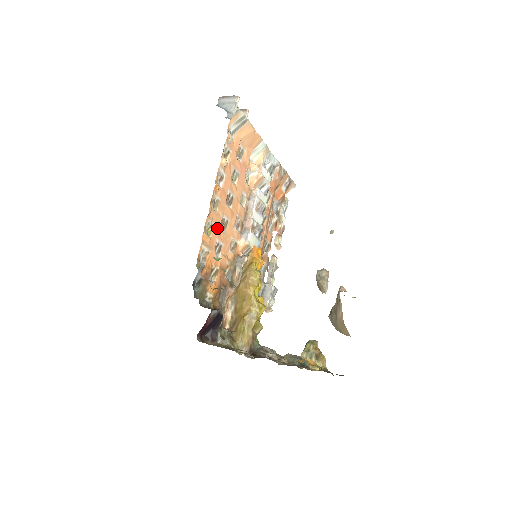
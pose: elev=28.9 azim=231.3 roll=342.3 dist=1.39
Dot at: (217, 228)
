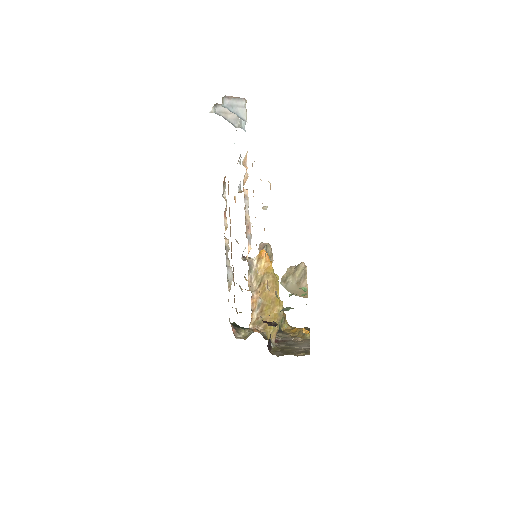
Dot at: occluded
